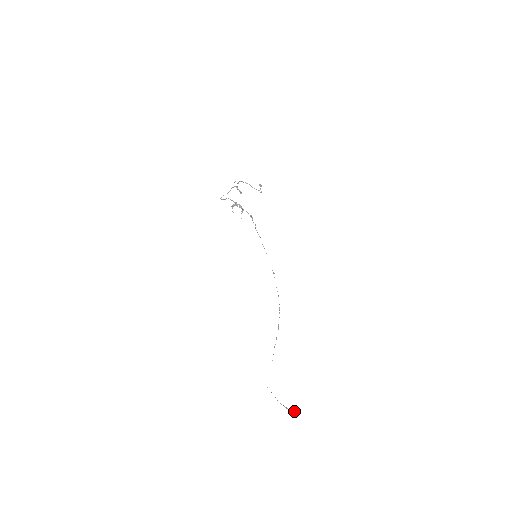
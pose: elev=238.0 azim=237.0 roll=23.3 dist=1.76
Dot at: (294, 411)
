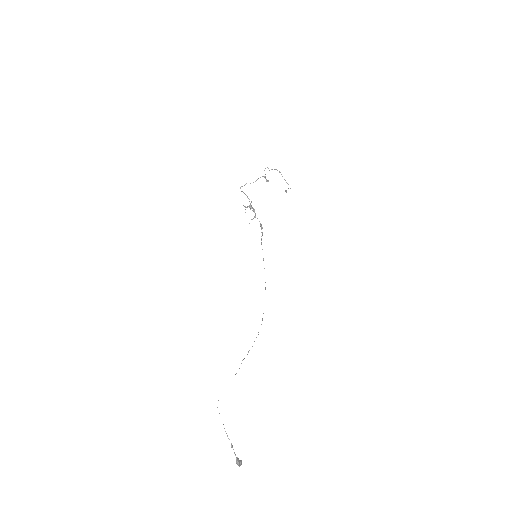
Dot at: occluded
